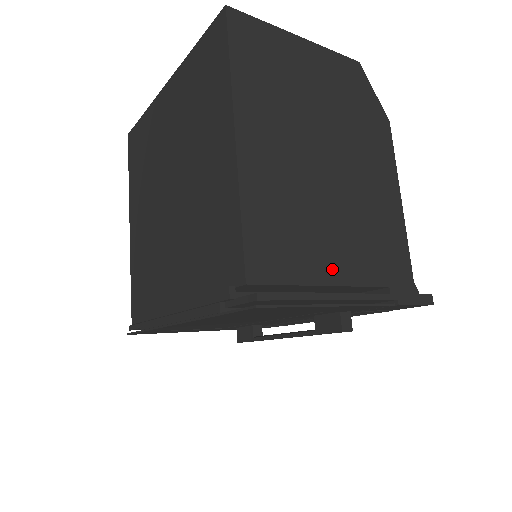
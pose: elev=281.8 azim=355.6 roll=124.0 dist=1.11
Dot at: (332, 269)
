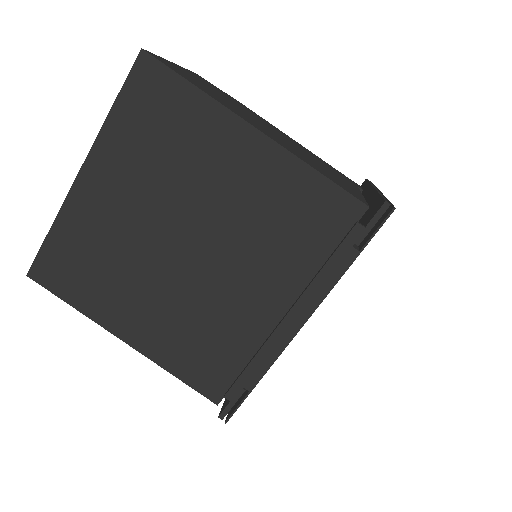
Dot at: (351, 186)
